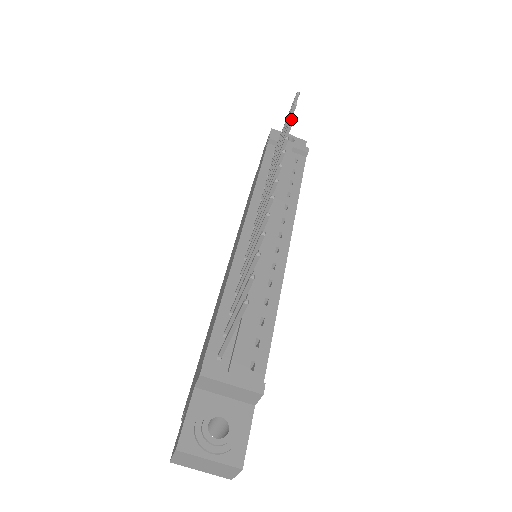
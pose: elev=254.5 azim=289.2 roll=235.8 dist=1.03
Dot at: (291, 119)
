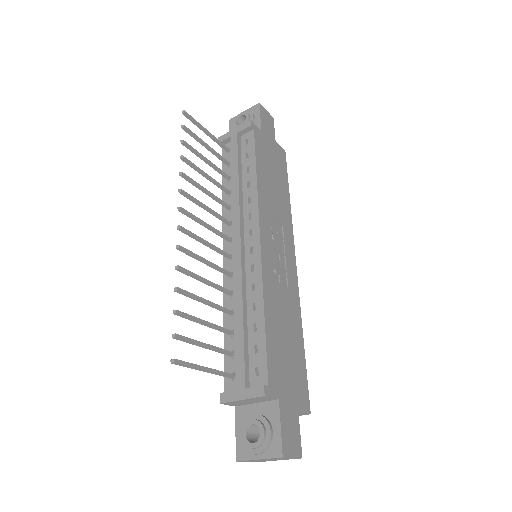
Dot at: (185, 145)
